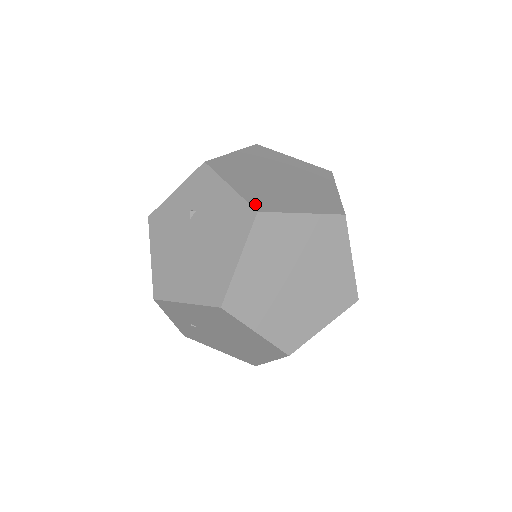
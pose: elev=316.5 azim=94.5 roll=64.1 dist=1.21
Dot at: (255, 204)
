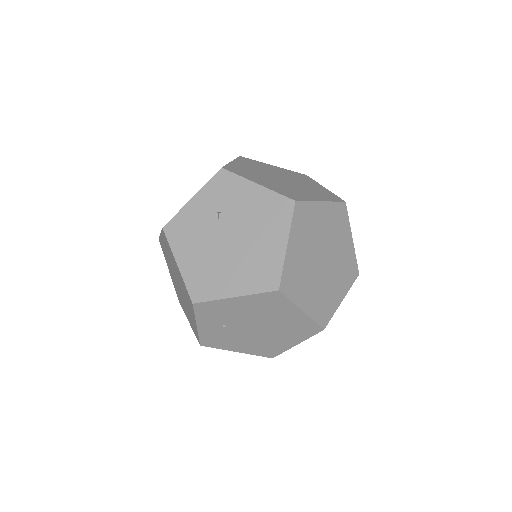
Dot at: (288, 196)
